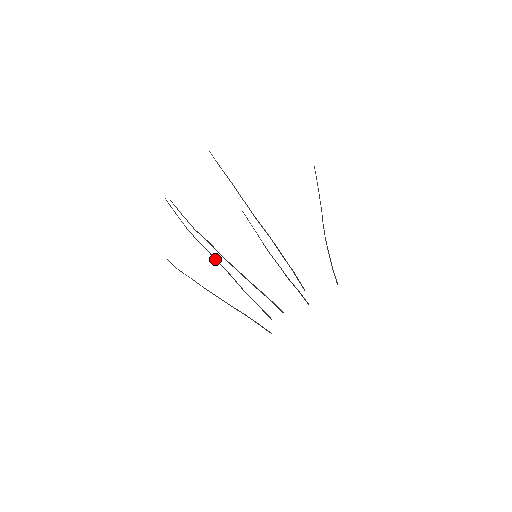
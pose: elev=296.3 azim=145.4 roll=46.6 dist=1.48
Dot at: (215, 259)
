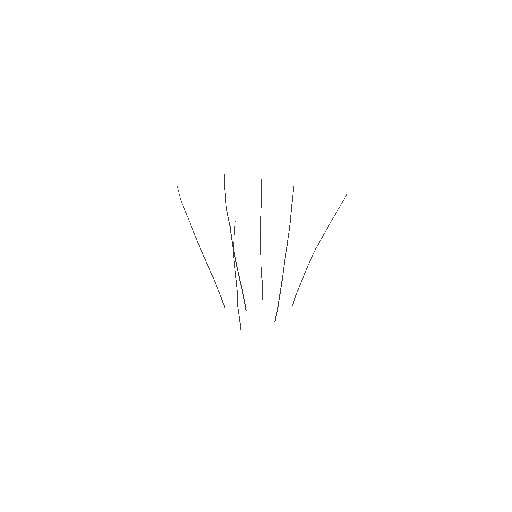
Dot at: (236, 280)
